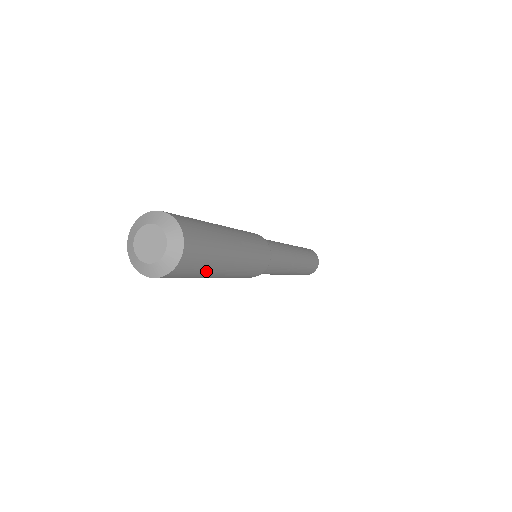
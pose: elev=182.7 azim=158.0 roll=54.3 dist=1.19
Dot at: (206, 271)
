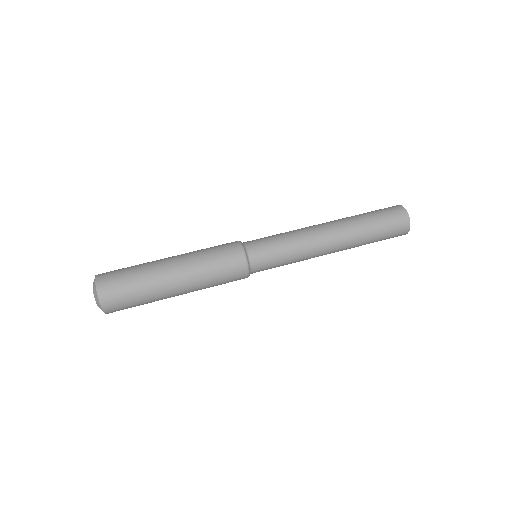
Dot at: occluded
